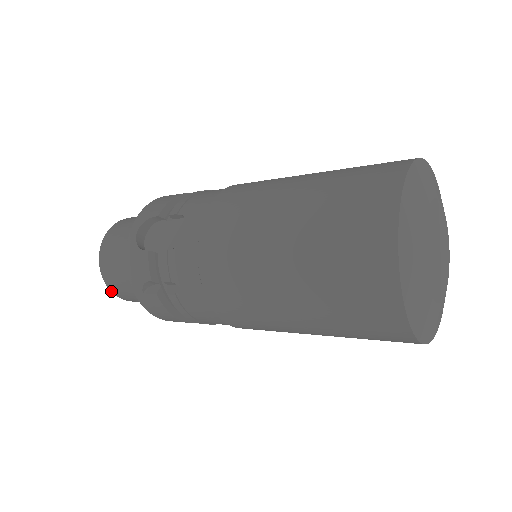
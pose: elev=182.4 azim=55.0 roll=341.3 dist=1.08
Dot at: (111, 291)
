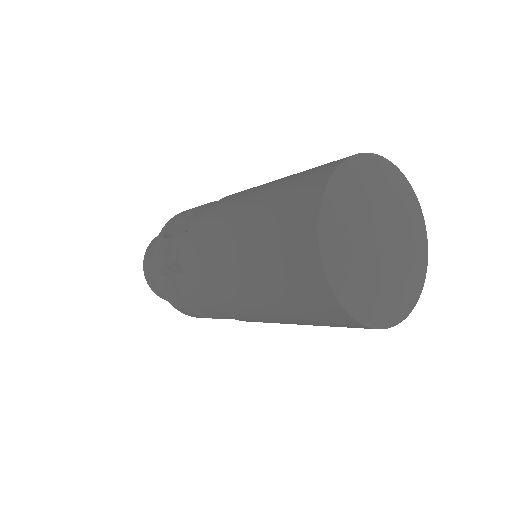
Dot at: occluded
